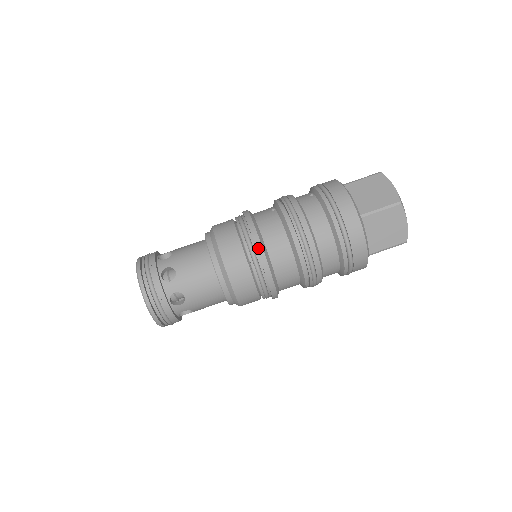
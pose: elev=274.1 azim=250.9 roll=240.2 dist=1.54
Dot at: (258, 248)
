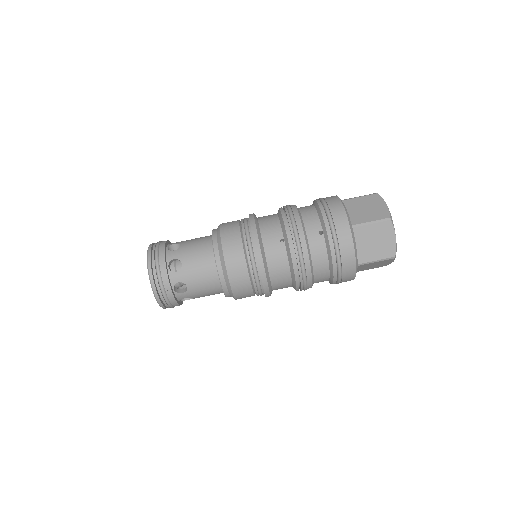
Dot at: (264, 286)
